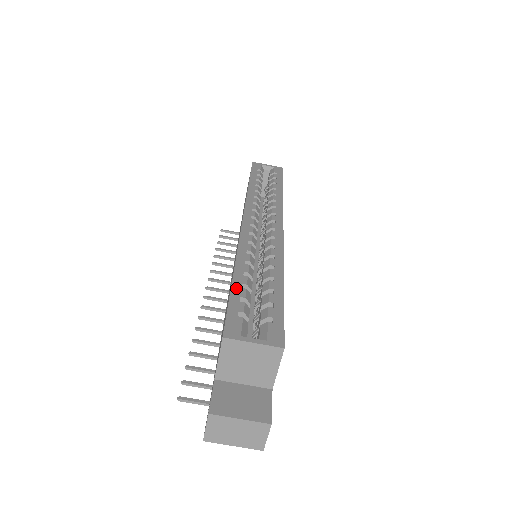
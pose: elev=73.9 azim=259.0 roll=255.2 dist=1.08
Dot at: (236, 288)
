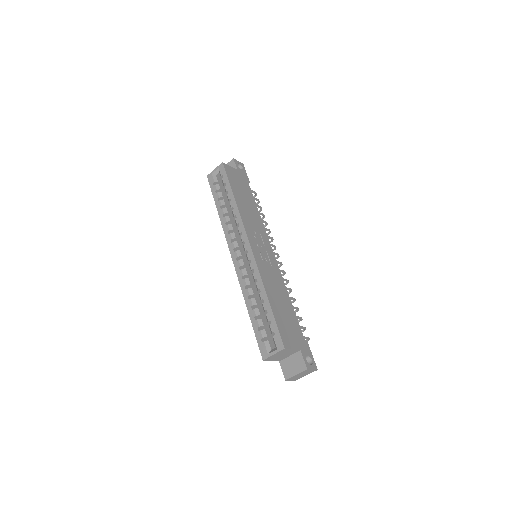
Dot at: (253, 323)
